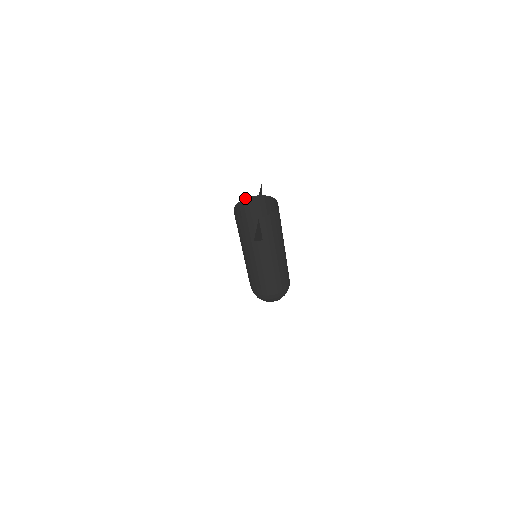
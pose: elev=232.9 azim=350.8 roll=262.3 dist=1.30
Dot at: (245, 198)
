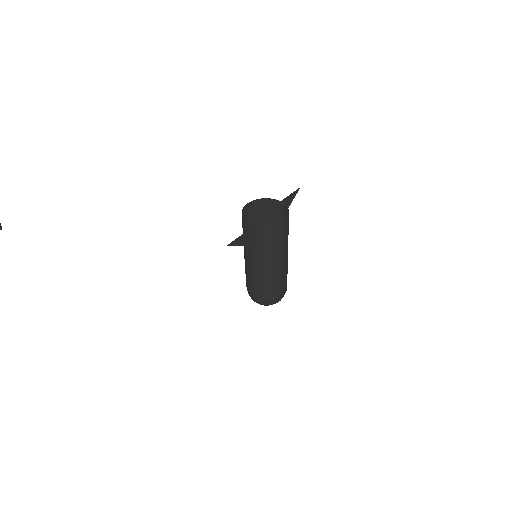
Dot at: (267, 198)
